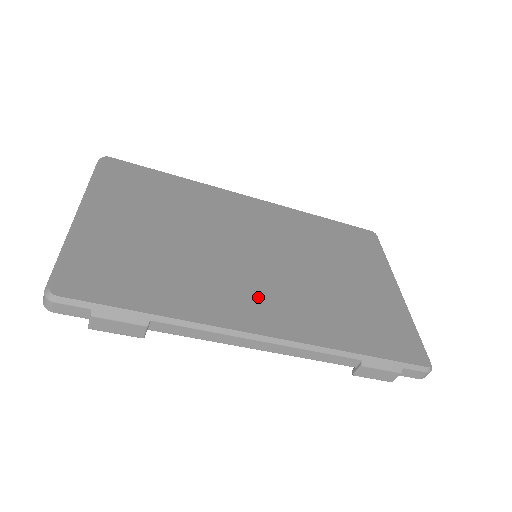
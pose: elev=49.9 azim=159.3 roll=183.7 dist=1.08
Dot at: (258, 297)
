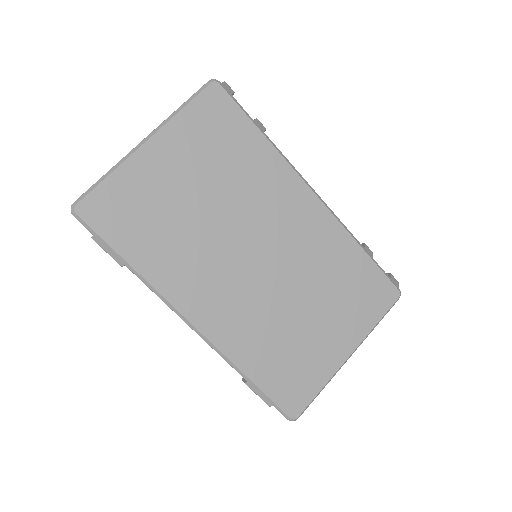
Dot at: (217, 293)
